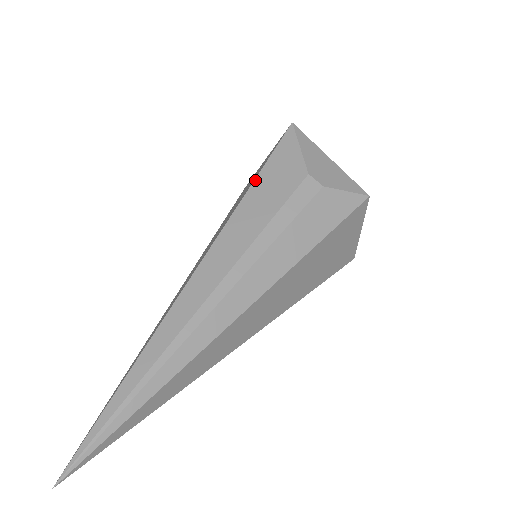
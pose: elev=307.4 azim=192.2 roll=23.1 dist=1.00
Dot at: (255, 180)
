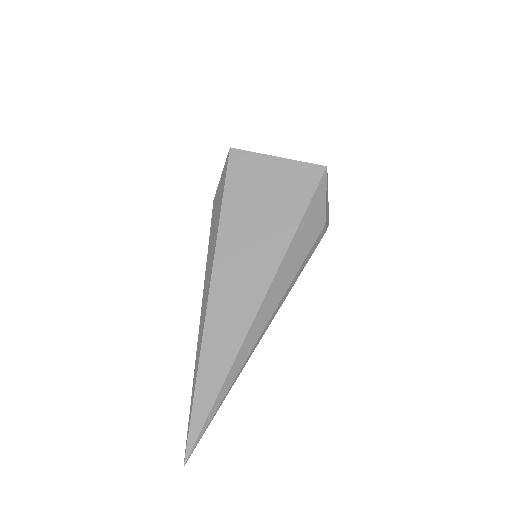
Dot at: (300, 226)
